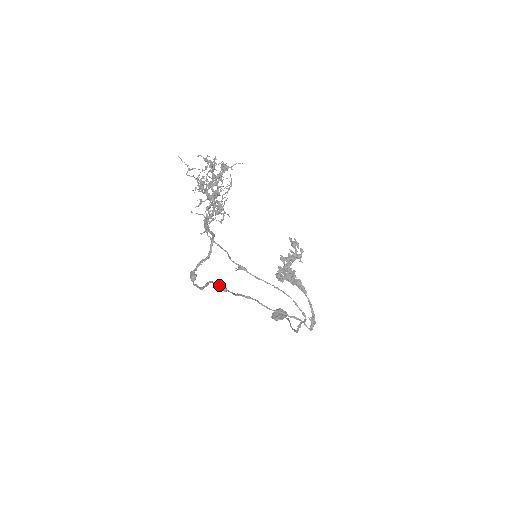
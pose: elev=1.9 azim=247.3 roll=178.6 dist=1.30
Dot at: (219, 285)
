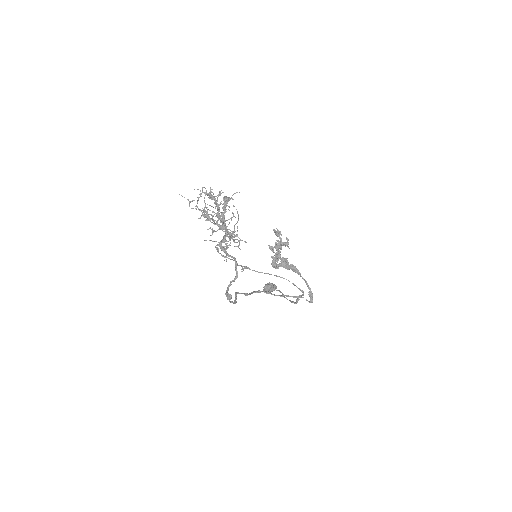
Dot at: (242, 293)
